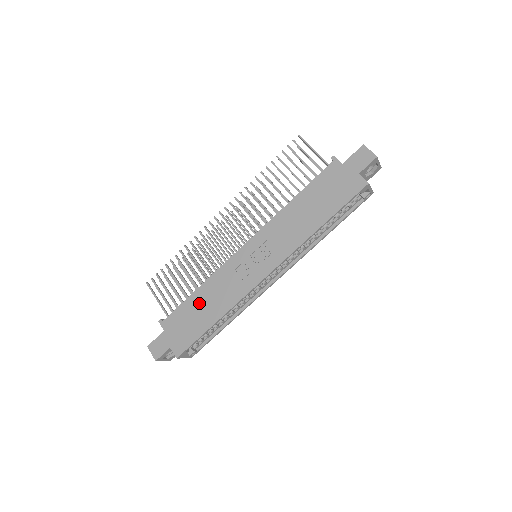
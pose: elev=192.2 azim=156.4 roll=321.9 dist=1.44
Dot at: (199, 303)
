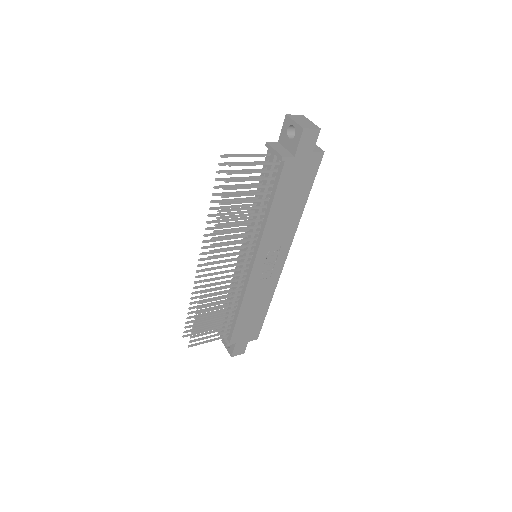
Dot at: (248, 314)
